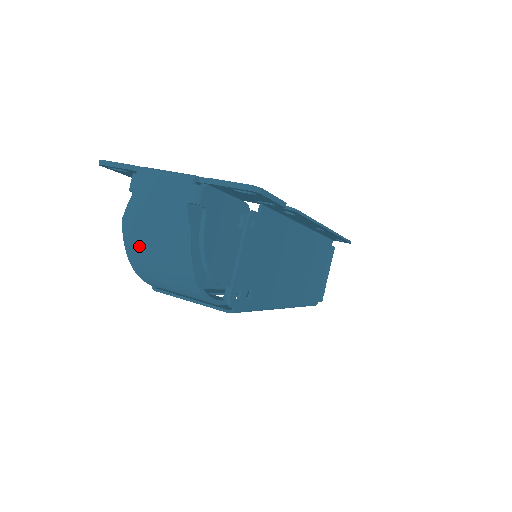
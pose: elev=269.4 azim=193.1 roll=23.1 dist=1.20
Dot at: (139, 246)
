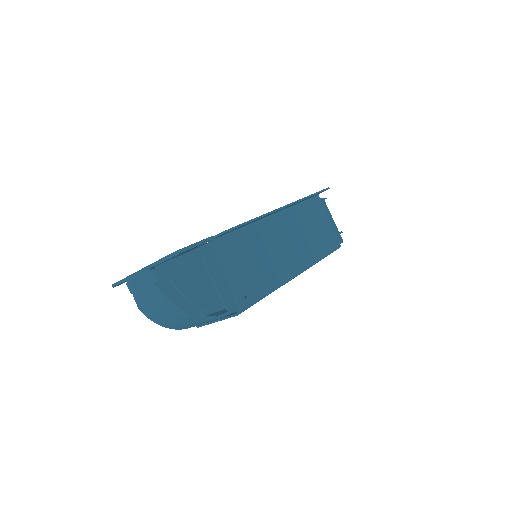
Dot at: (157, 318)
